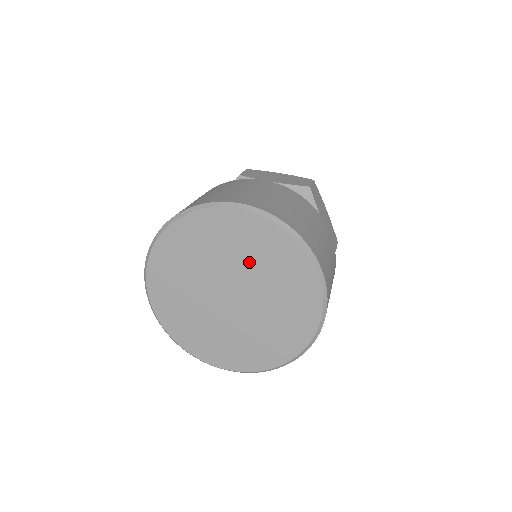
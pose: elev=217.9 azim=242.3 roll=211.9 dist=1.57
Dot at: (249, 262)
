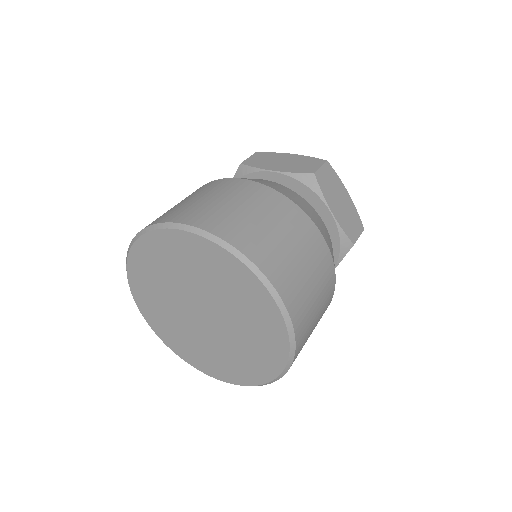
Dot at: (208, 284)
